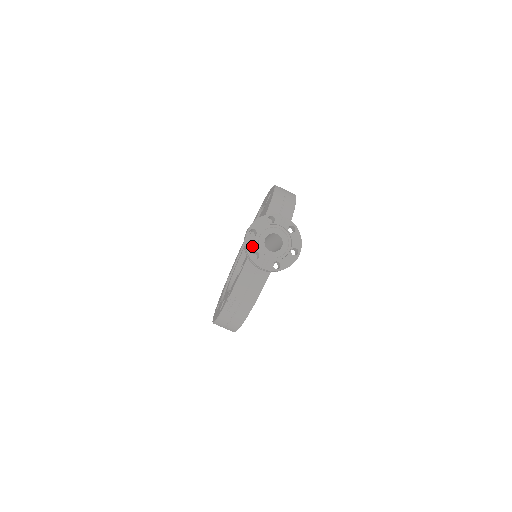
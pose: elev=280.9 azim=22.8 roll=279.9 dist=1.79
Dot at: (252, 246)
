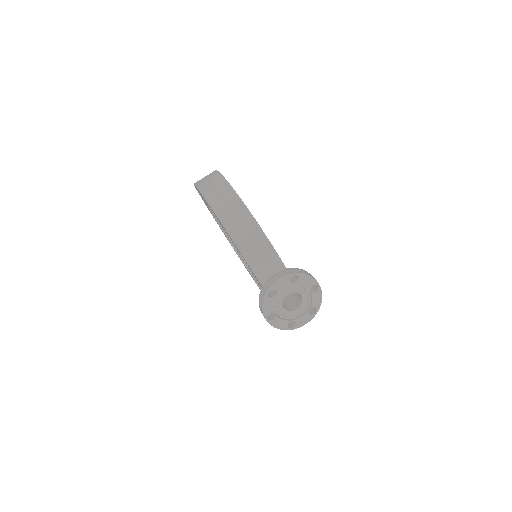
Dot at: (282, 324)
